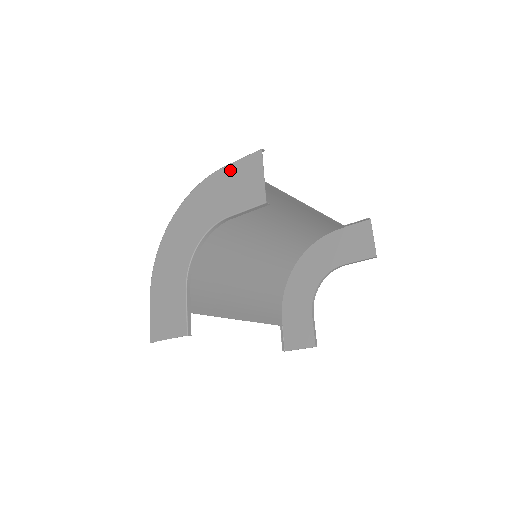
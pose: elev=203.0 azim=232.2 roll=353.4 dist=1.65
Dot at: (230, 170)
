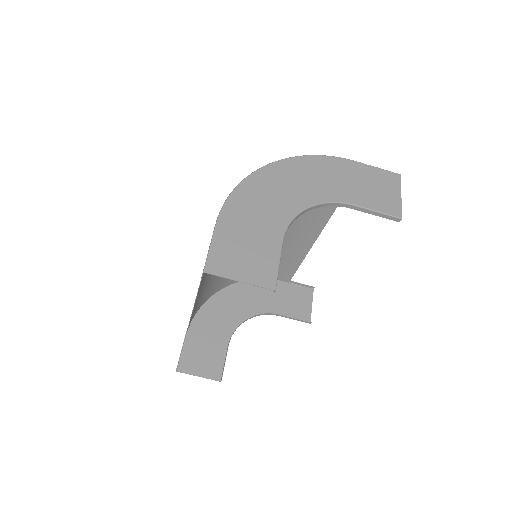
Dot at: (363, 168)
